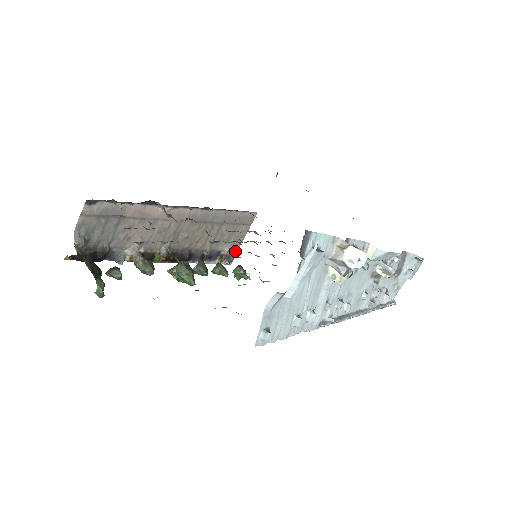
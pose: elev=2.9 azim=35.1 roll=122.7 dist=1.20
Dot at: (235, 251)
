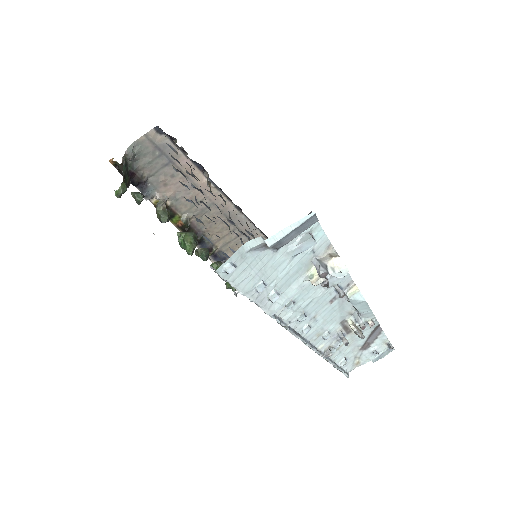
Dot at: occluded
